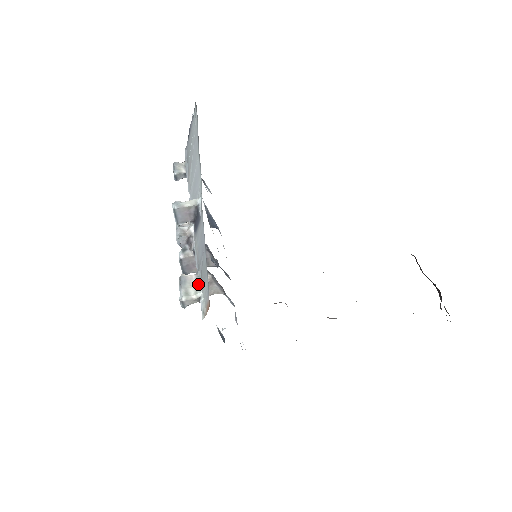
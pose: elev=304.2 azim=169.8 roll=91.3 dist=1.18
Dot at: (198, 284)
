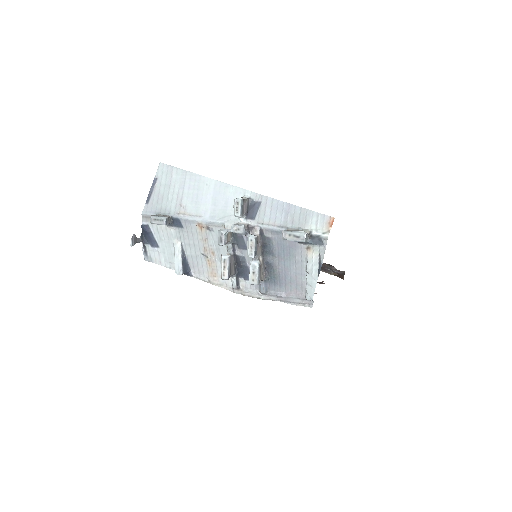
Dot at: (299, 229)
